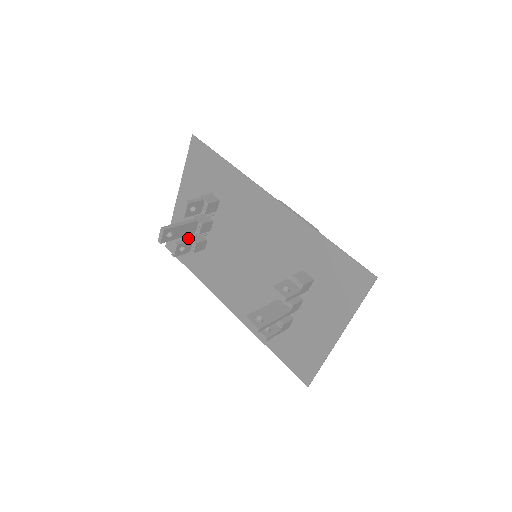
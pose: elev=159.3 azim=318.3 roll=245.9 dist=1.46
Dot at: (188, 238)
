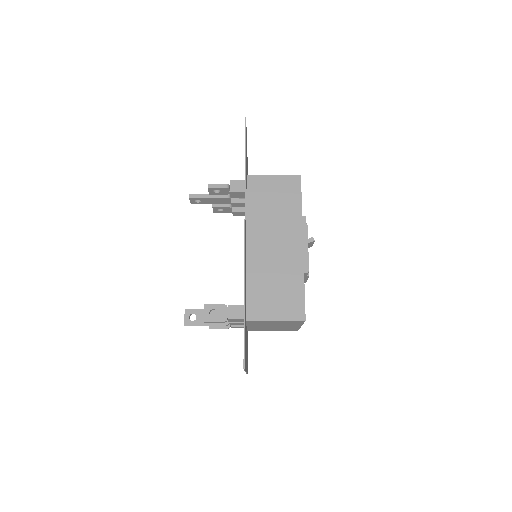
Dot at: occluded
